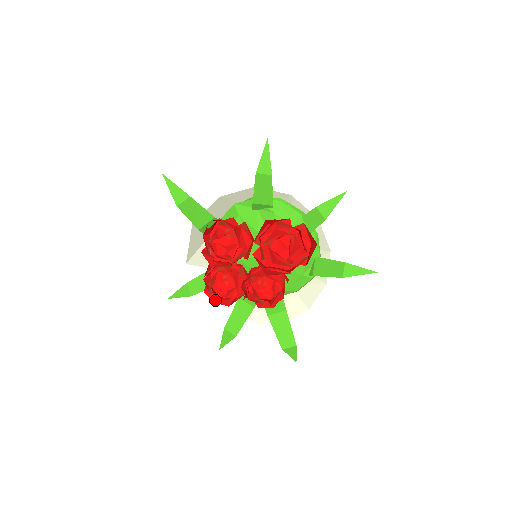
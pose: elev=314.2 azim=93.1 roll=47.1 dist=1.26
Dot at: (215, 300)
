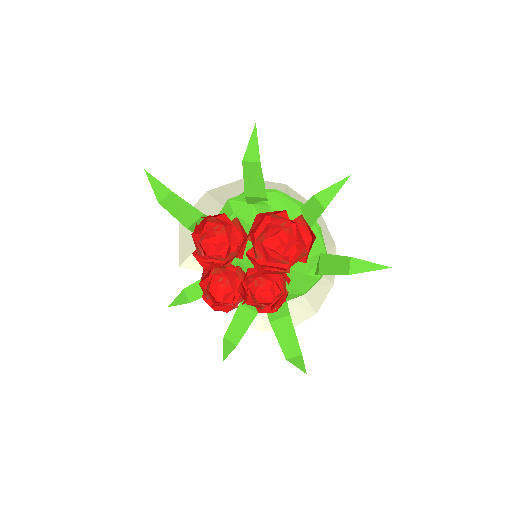
Dot at: (213, 306)
